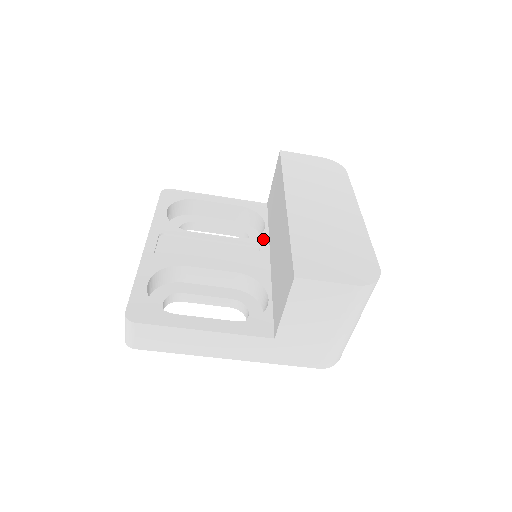
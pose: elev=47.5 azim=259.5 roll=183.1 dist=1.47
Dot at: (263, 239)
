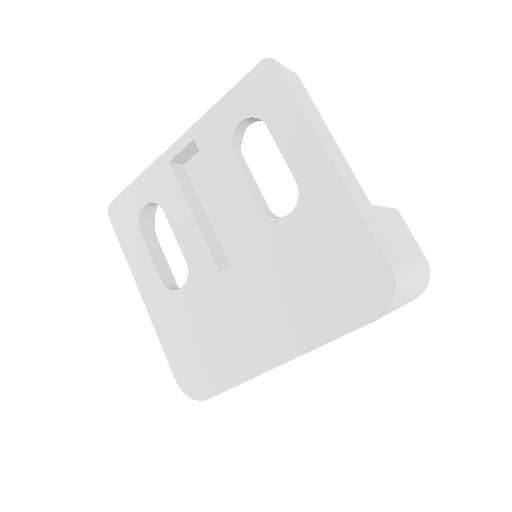
Dot at: occluded
